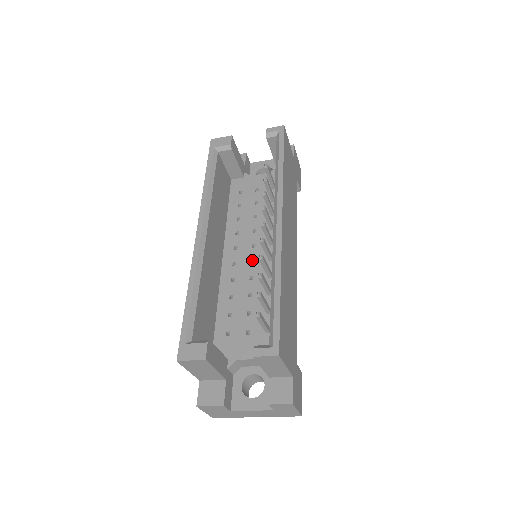
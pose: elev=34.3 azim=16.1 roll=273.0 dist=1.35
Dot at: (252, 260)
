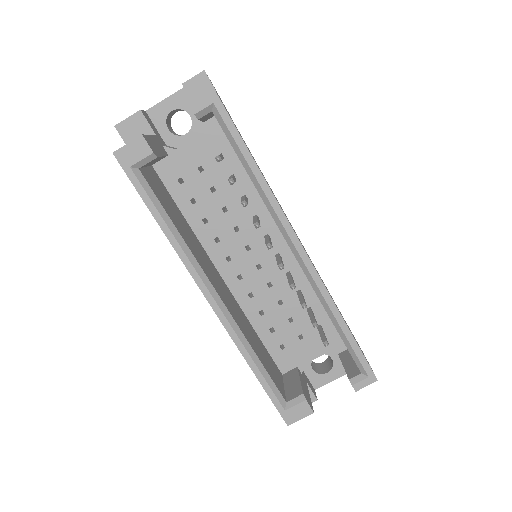
Dot at: (256, 264)
